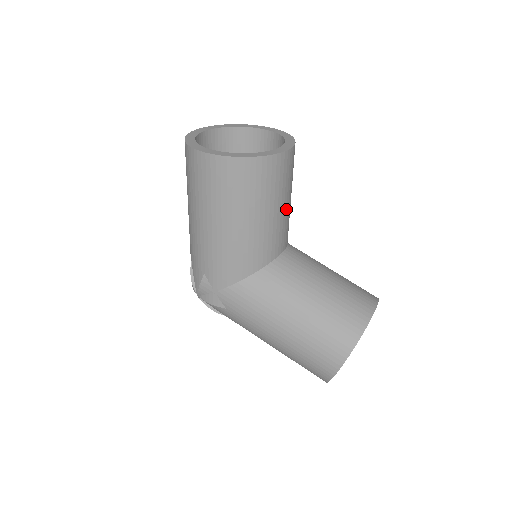
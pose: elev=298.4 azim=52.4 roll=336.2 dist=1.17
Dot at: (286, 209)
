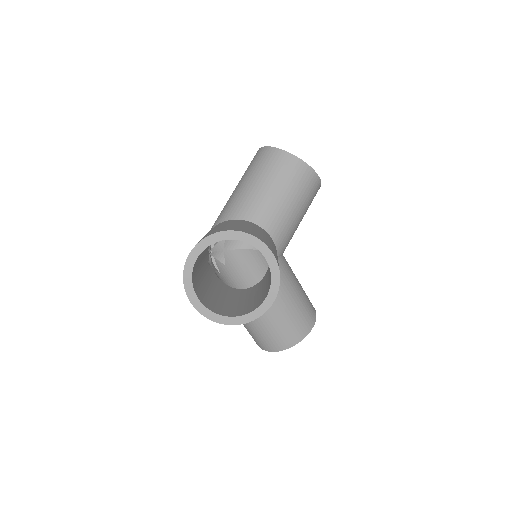
Dot at: (275, 195)
